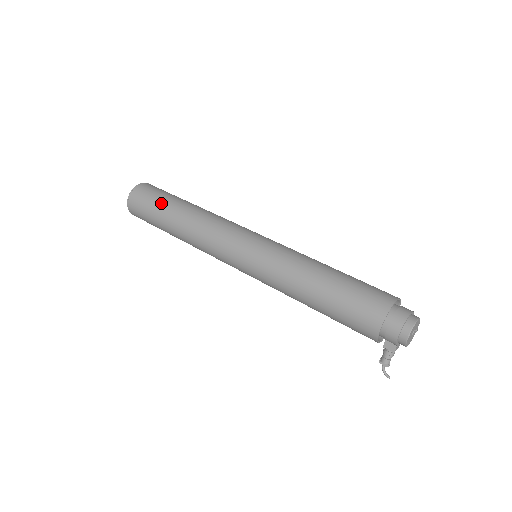
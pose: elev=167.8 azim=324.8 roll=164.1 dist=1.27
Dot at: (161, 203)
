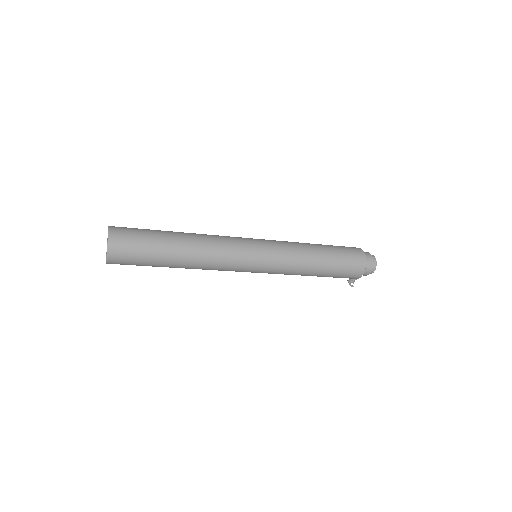
Dot at: (154, 250)
